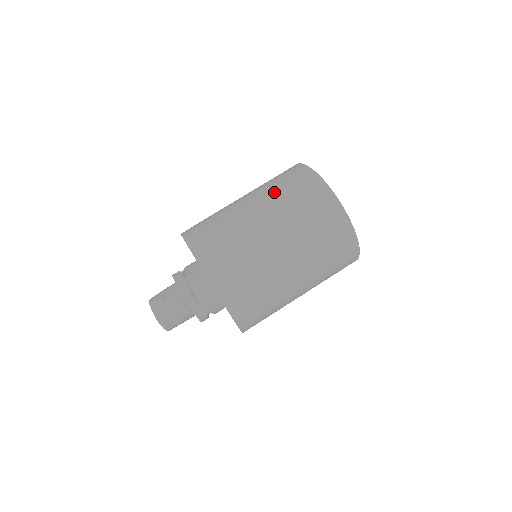
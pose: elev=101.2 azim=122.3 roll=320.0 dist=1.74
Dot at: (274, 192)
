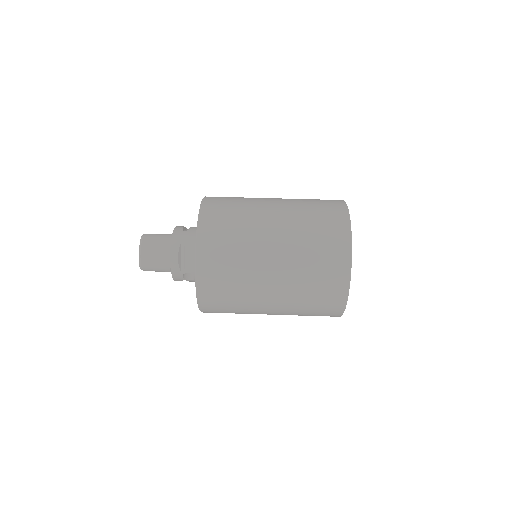
Dot at: occluded
